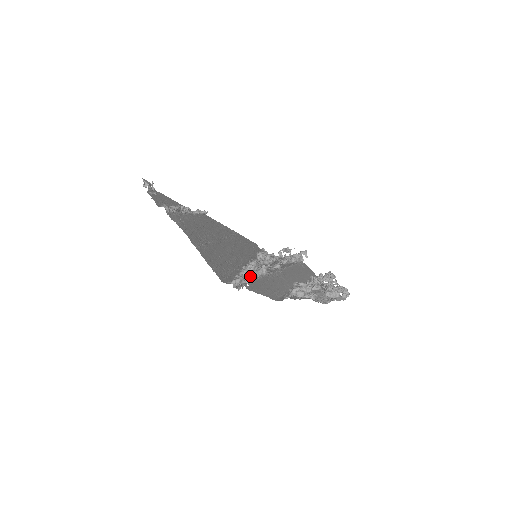
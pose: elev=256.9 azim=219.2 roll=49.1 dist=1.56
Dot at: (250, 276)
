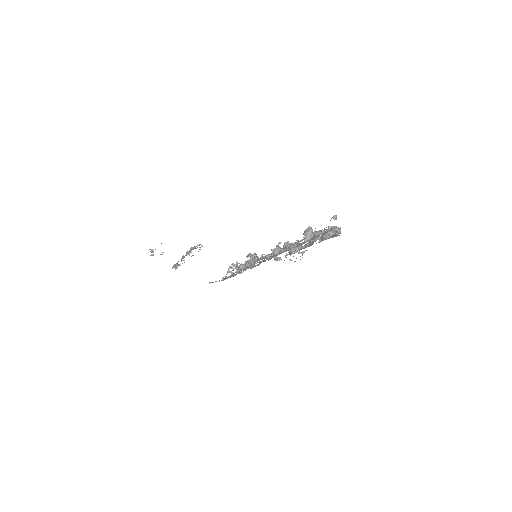
Dot at: (334, 216)
